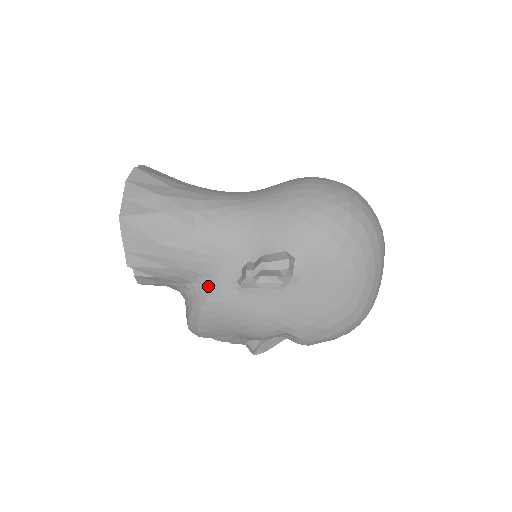
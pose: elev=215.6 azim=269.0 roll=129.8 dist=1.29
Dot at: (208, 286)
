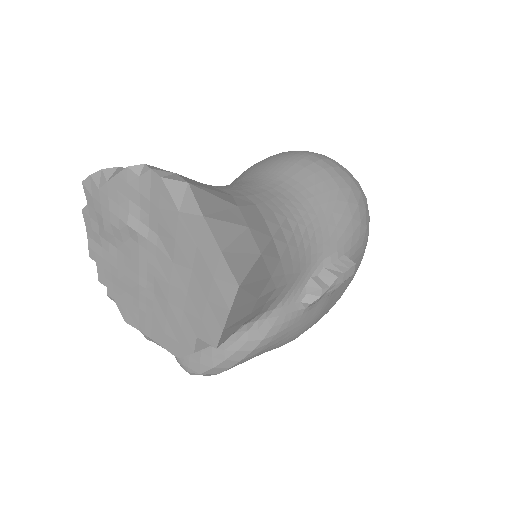
Dot at: (267, 320)
